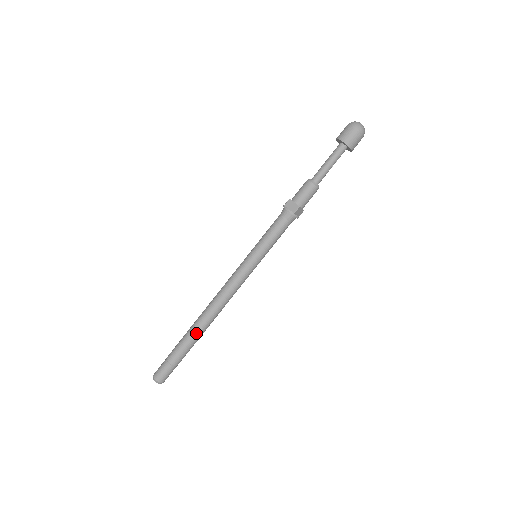
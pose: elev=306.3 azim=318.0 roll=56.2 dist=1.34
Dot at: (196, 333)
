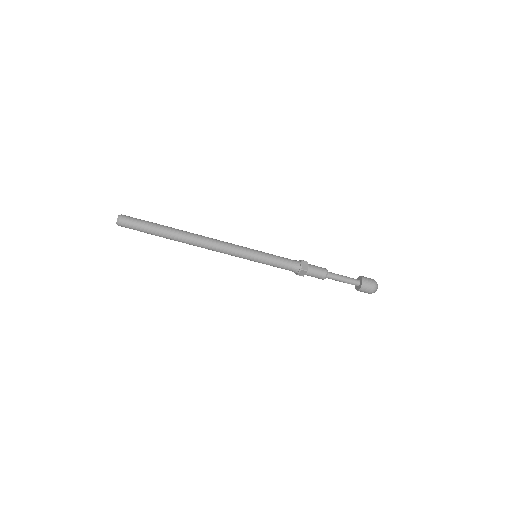
Dot at: (176, 235)
